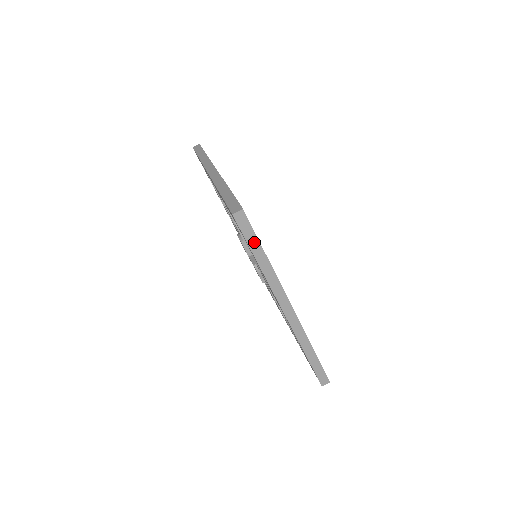
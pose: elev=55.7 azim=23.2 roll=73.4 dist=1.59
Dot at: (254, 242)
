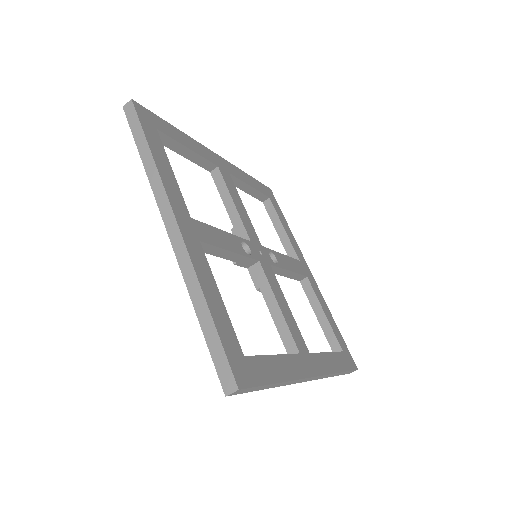
Dot at: (139, 134)
